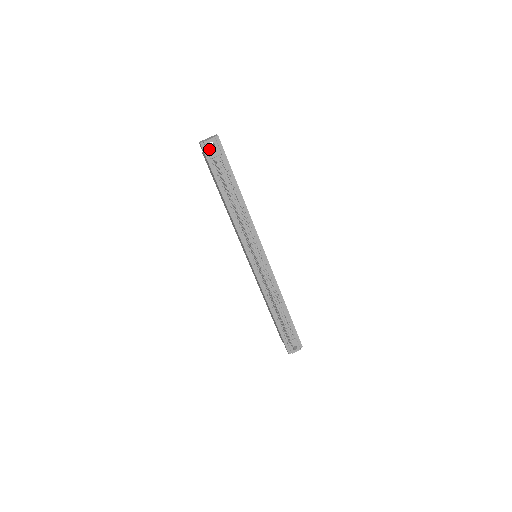
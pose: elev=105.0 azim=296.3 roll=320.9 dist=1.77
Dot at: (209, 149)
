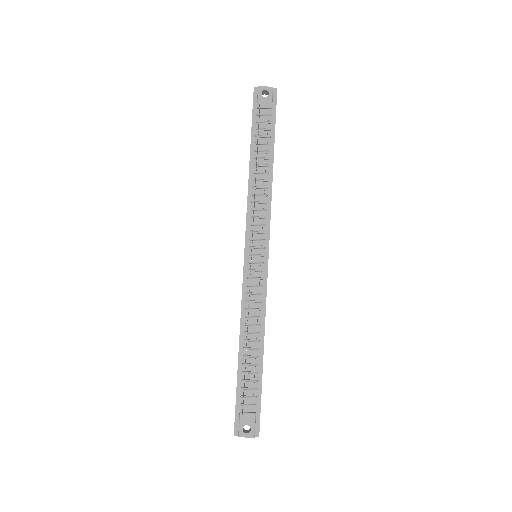
Dot at: (260, 96)
